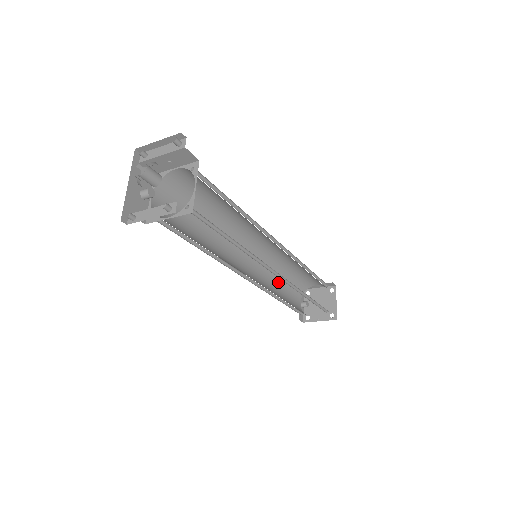
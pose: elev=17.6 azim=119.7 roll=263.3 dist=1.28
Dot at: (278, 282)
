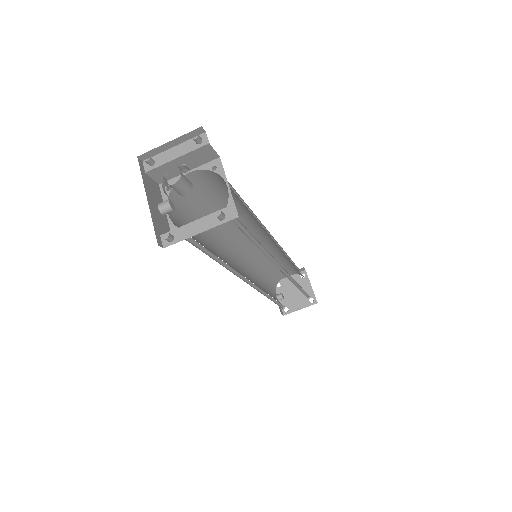
Dot at: (260, 280)
